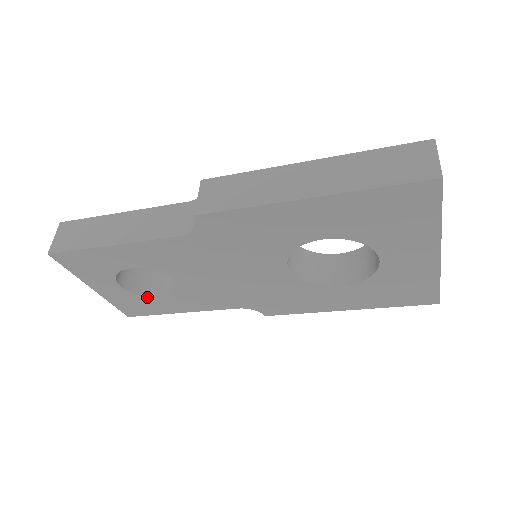
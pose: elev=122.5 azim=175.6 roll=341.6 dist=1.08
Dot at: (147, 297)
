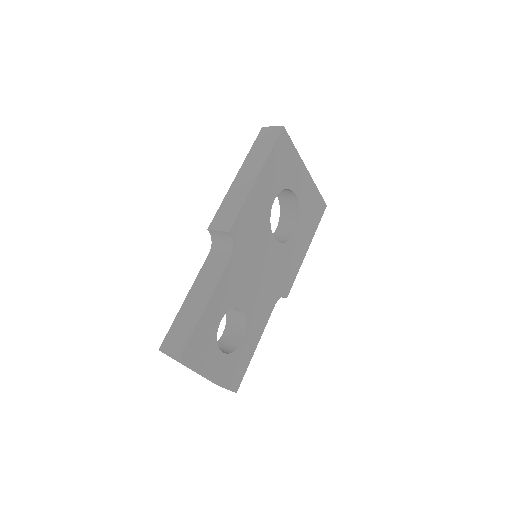
Dot at: (237, 349)
